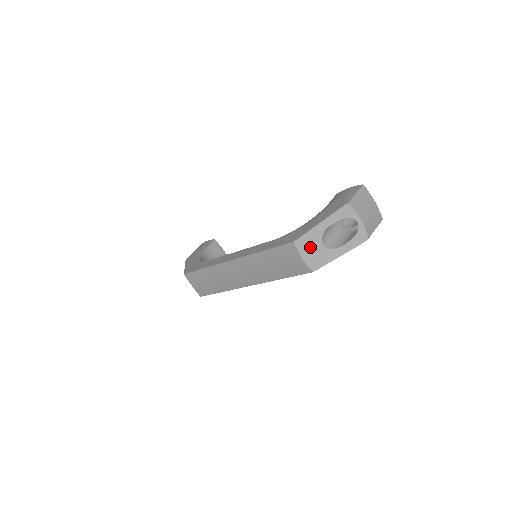
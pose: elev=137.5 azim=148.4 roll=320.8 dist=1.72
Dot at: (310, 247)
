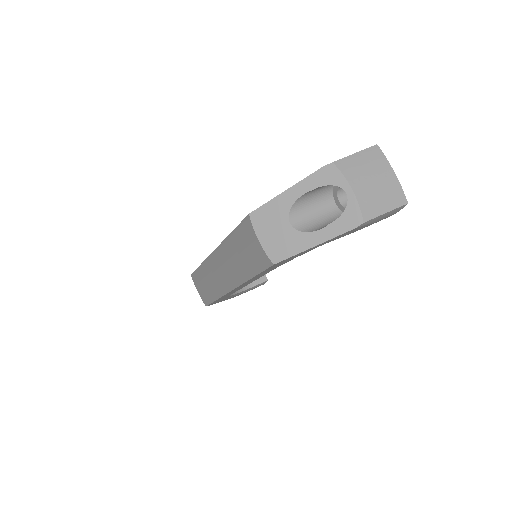
Dot at: (271, 225)
